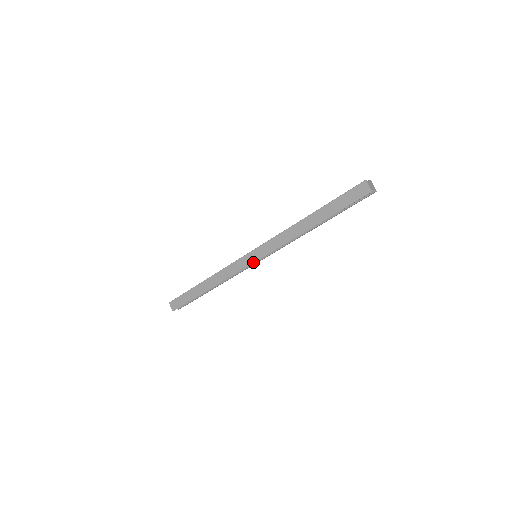
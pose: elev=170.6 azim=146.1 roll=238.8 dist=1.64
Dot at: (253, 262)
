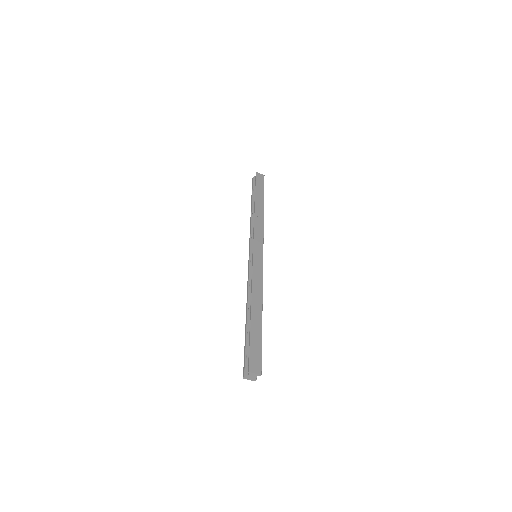
Dot at: (262, 256)
